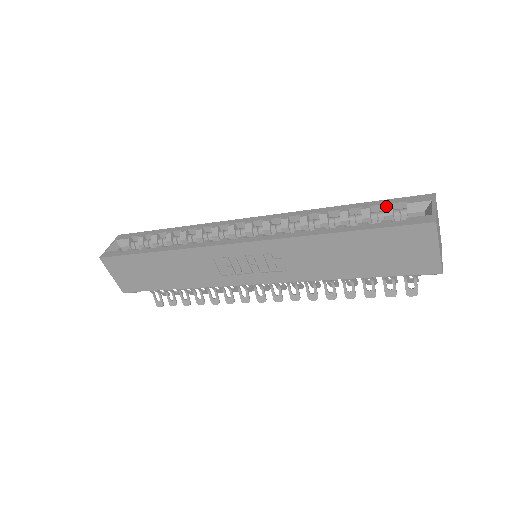
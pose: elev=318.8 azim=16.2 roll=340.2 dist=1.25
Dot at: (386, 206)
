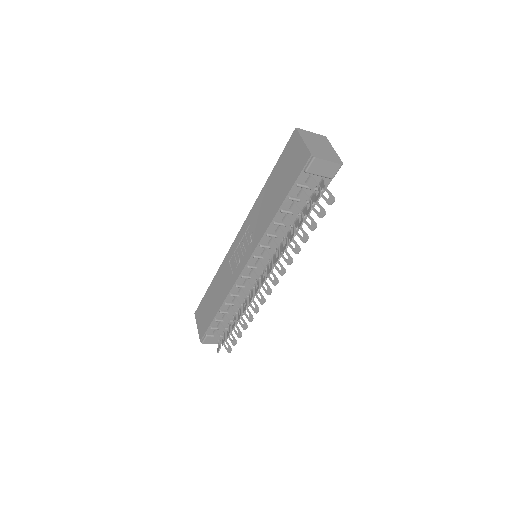
Dot at: occluded
